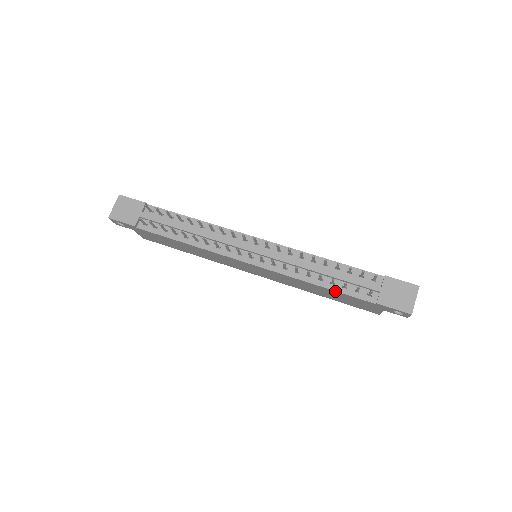
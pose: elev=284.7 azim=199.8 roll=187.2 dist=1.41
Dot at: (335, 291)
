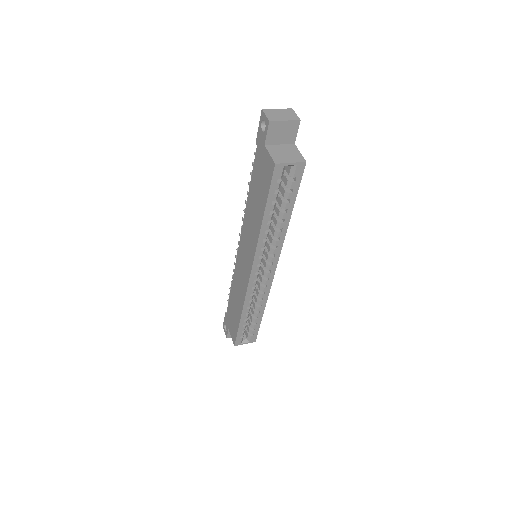
Dot at: (251, 181)
